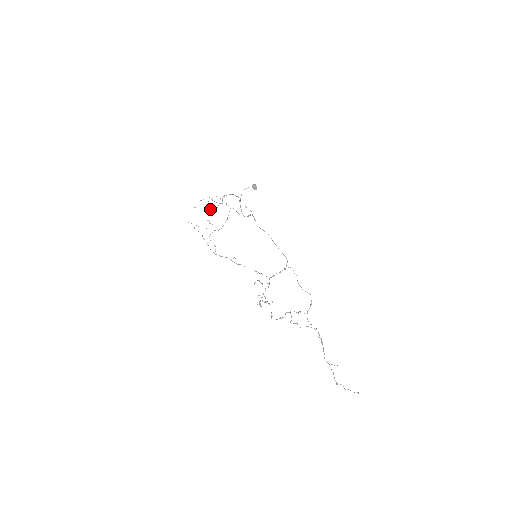
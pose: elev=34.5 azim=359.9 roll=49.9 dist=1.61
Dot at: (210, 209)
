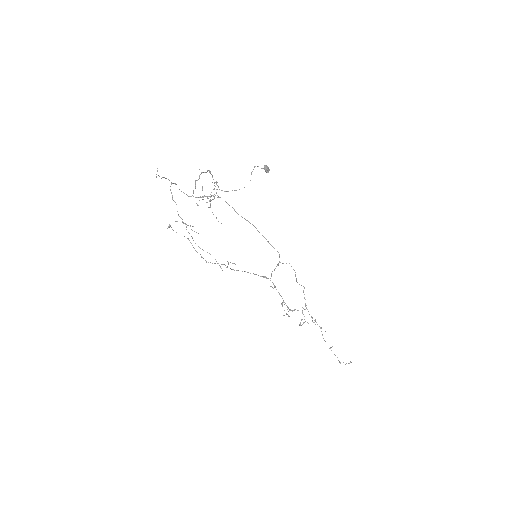
Dot at: (212, 199)
